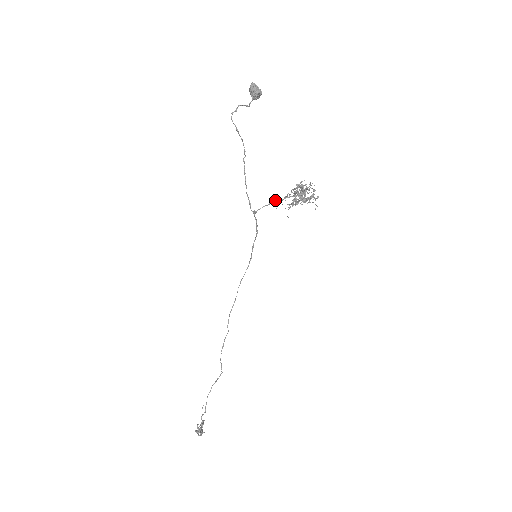
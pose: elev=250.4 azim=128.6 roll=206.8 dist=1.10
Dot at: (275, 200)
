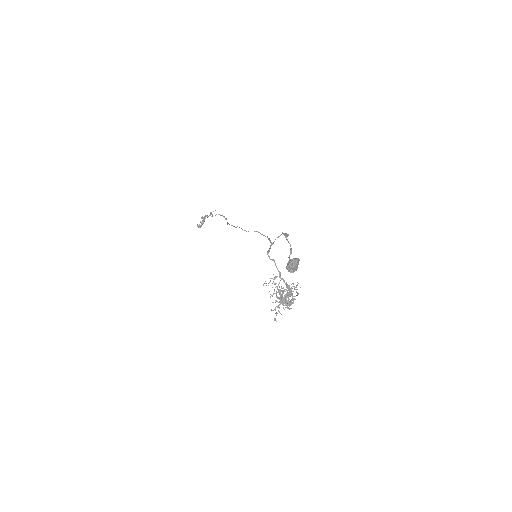
Dot at: (278, 271)
